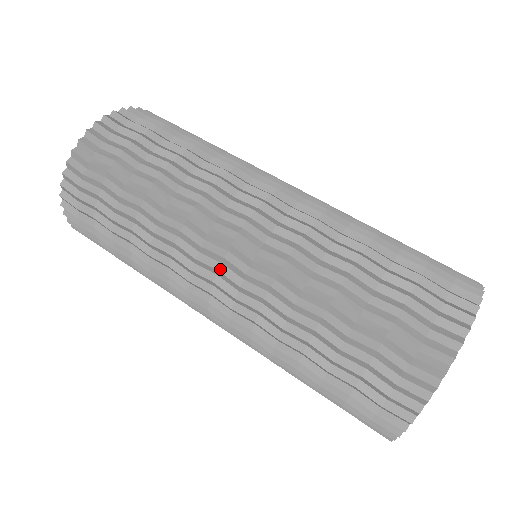
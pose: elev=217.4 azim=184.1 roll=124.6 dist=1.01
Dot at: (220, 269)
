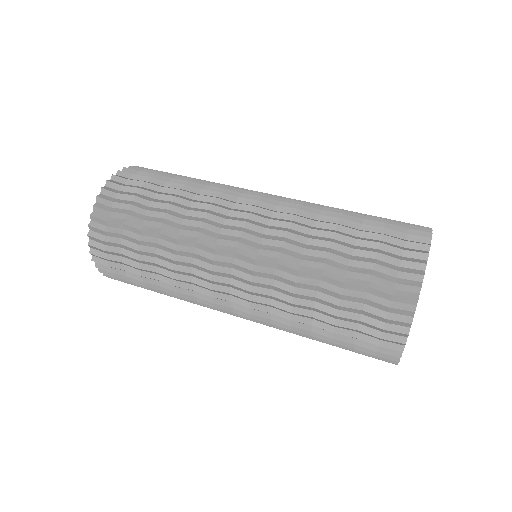
Dot at: (231, 283)
